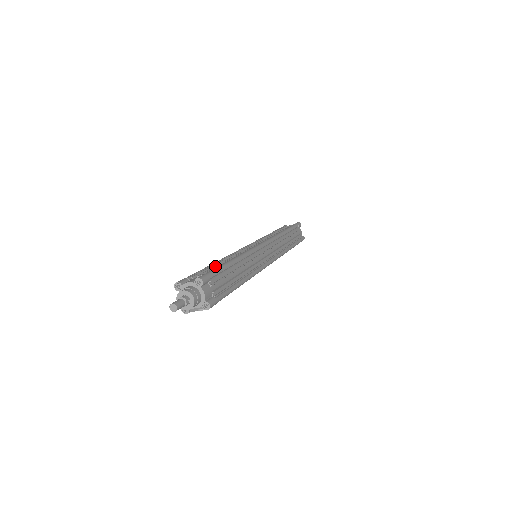
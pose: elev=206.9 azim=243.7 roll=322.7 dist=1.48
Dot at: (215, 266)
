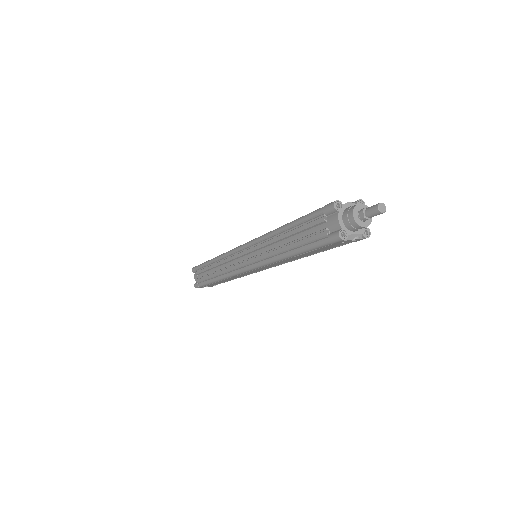
Dot at: occluded
